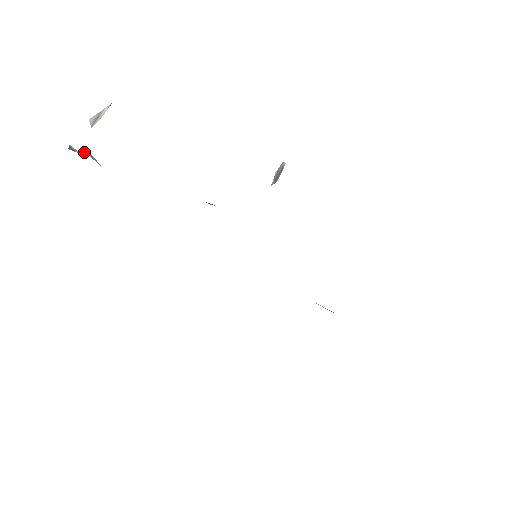
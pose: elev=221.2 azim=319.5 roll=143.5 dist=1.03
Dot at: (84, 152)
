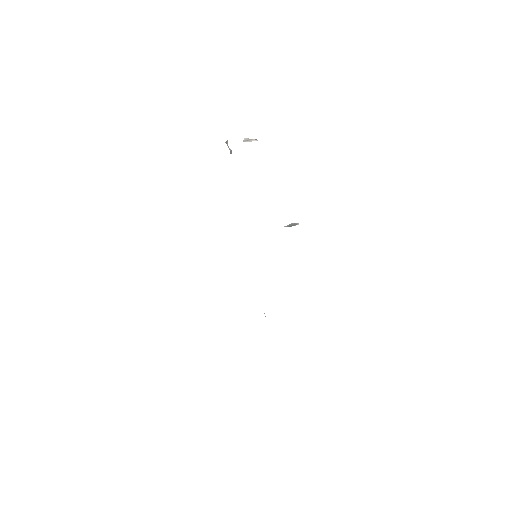
Dot at: occluded
